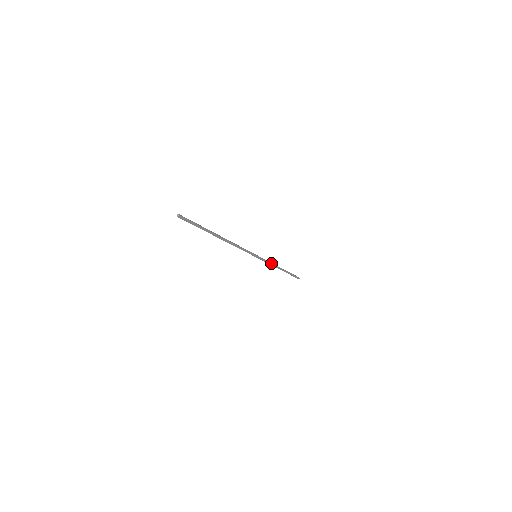
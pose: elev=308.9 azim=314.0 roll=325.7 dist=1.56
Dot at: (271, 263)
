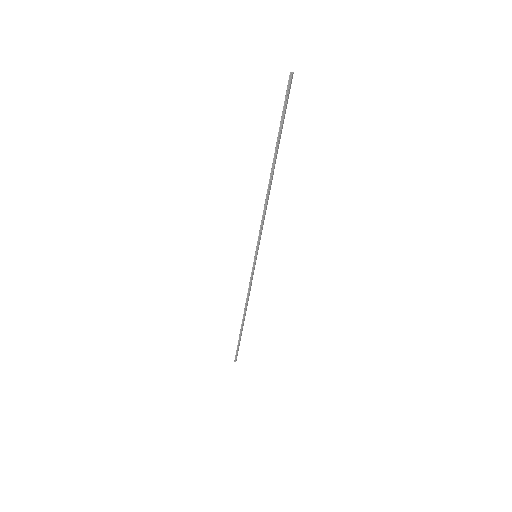
Dot at: (250, 290)
